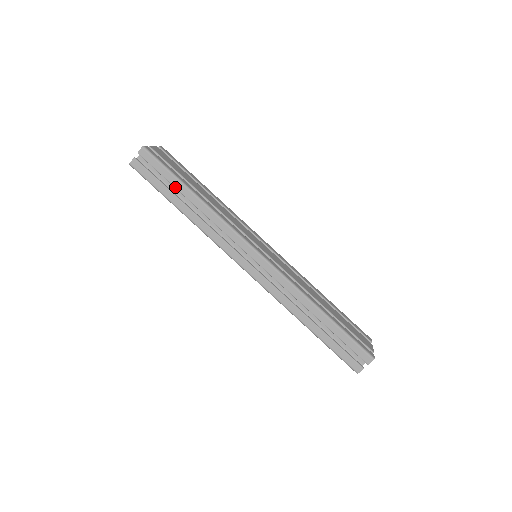
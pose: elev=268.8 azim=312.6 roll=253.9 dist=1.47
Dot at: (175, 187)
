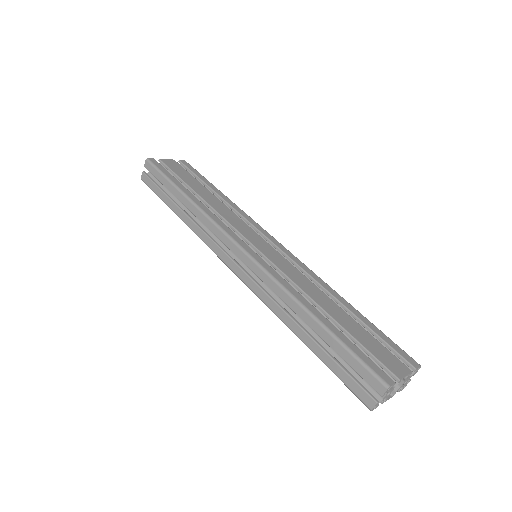
Dot at: (170, 191)
